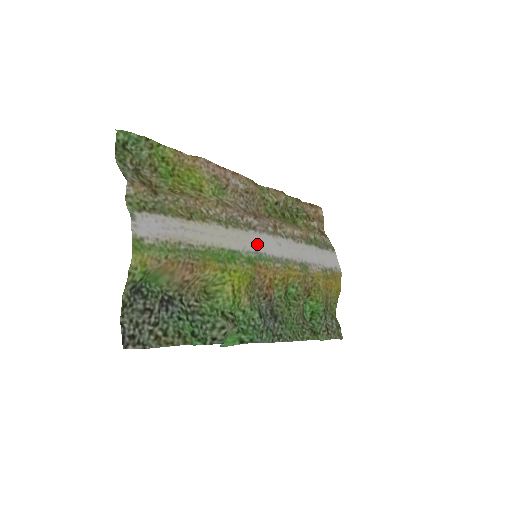
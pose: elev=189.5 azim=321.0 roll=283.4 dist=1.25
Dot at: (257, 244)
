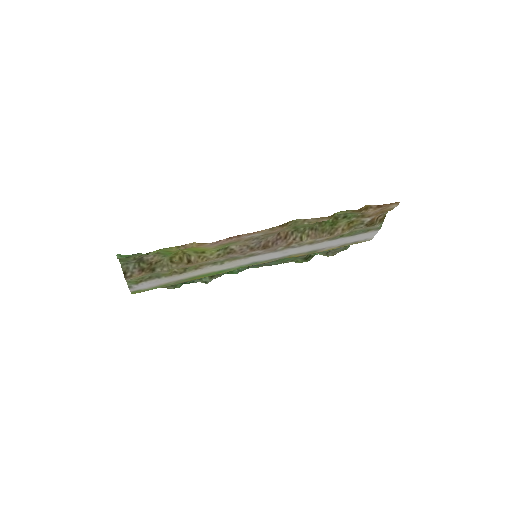
Dot at: (255, 259)
